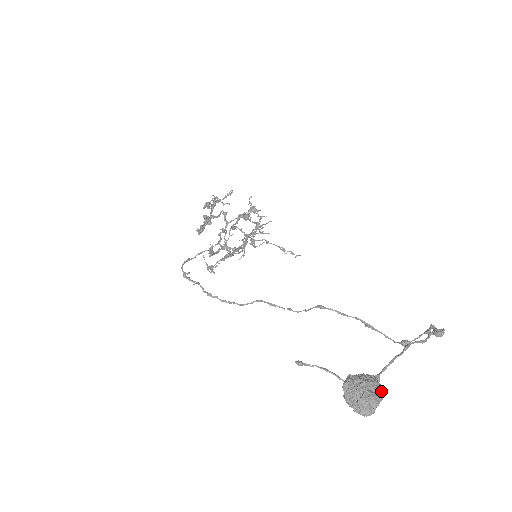
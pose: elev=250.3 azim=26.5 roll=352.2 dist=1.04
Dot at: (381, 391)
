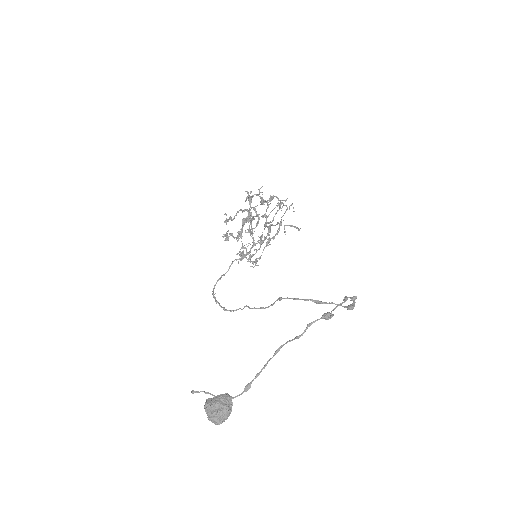
Dot at: (221, 409)
